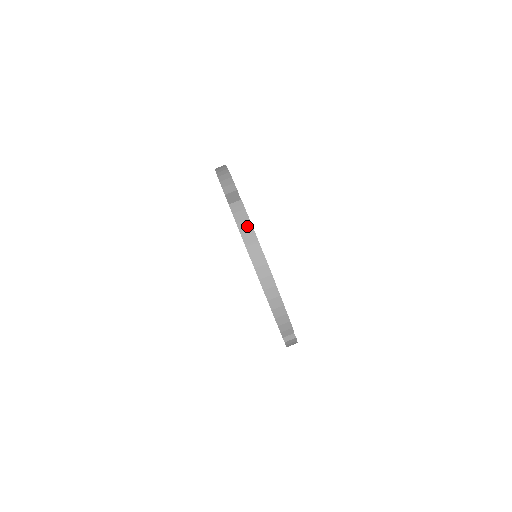
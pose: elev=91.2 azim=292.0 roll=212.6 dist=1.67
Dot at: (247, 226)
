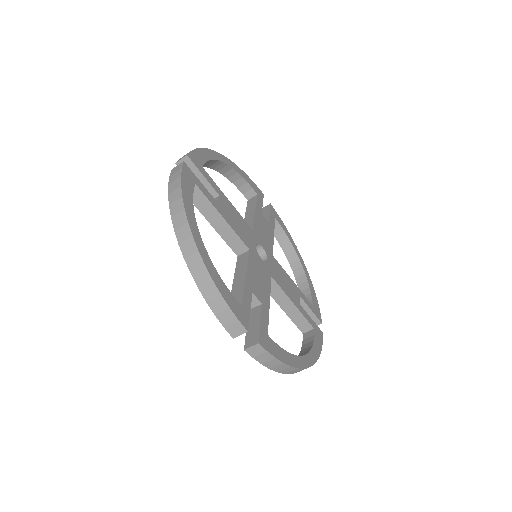
Dot at: (275, 363)
